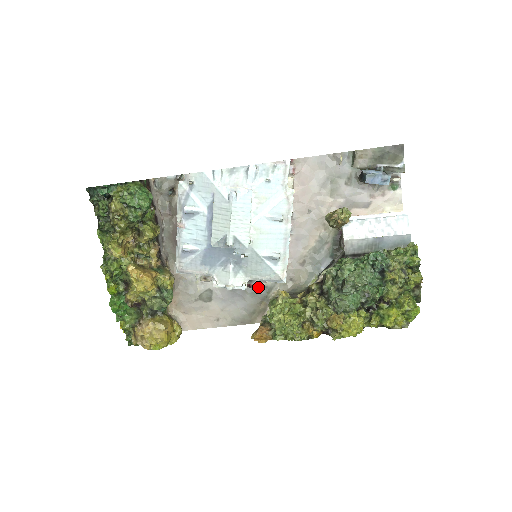
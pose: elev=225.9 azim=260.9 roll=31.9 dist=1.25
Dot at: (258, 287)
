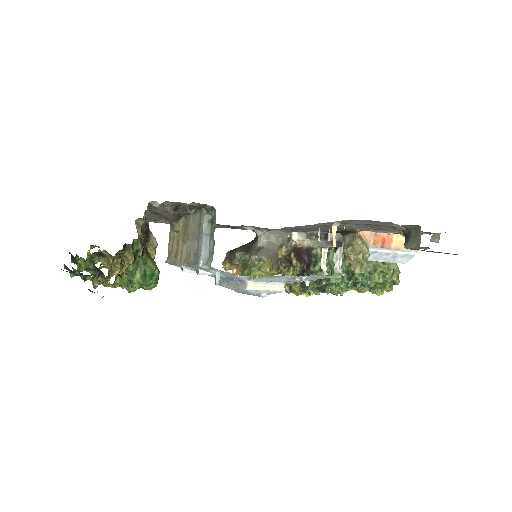
Dot at: (242, 227)
